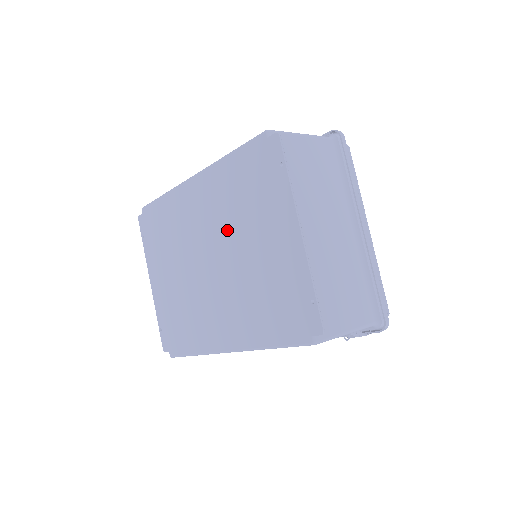
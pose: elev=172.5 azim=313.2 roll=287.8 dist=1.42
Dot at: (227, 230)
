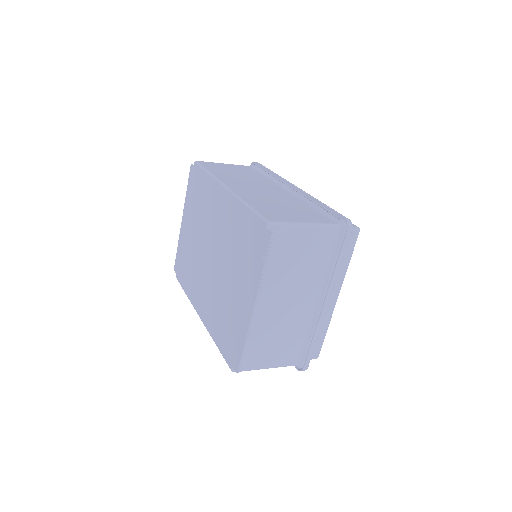
Dot at: (225, 251)
